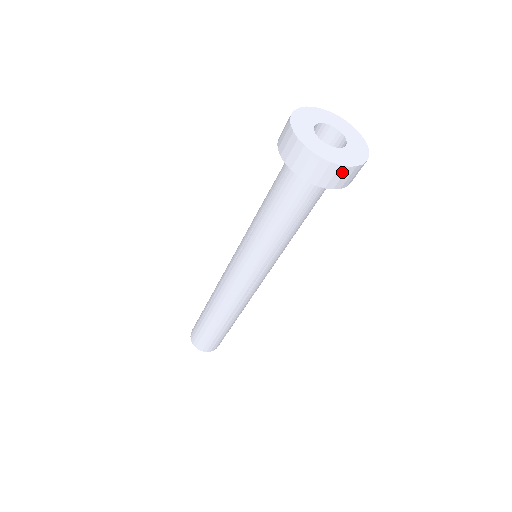
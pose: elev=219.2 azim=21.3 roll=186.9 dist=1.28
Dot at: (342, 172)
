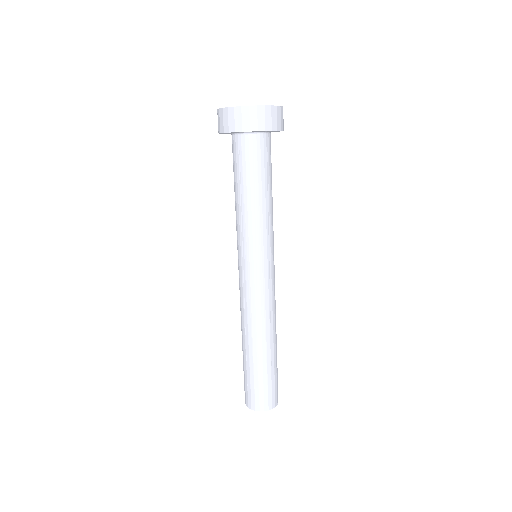
Dot at: (275, 112)
